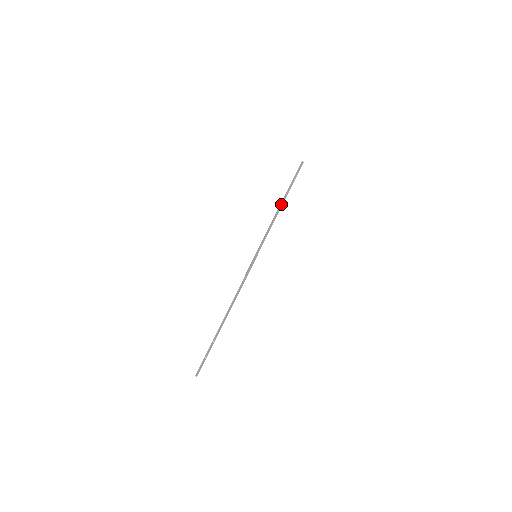
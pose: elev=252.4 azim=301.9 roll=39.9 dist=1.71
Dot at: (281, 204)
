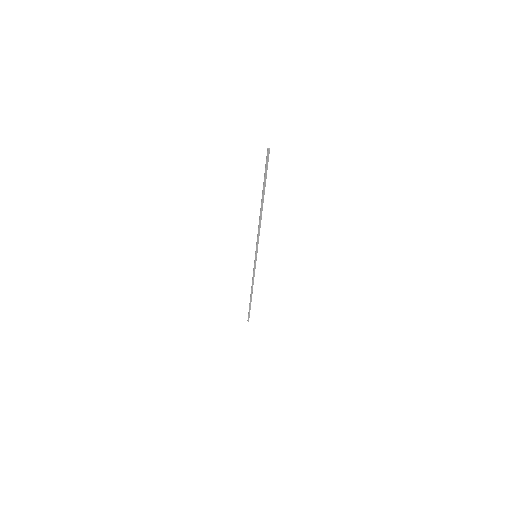
Dot at: (252, 292)
